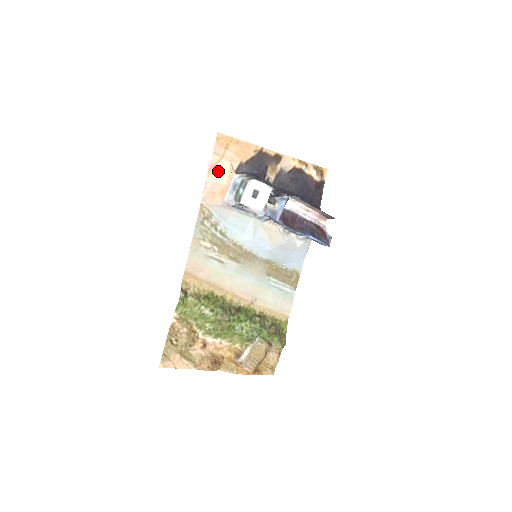
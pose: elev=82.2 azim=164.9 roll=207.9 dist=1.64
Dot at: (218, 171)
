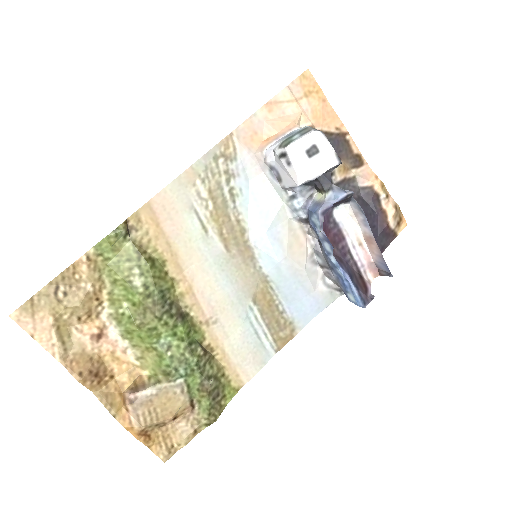
Dot at: (279, 112)
